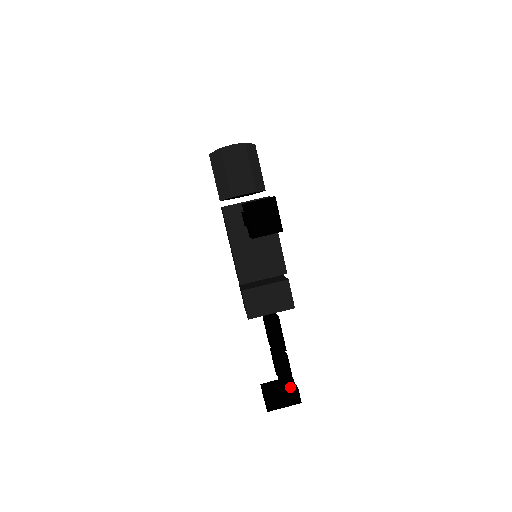
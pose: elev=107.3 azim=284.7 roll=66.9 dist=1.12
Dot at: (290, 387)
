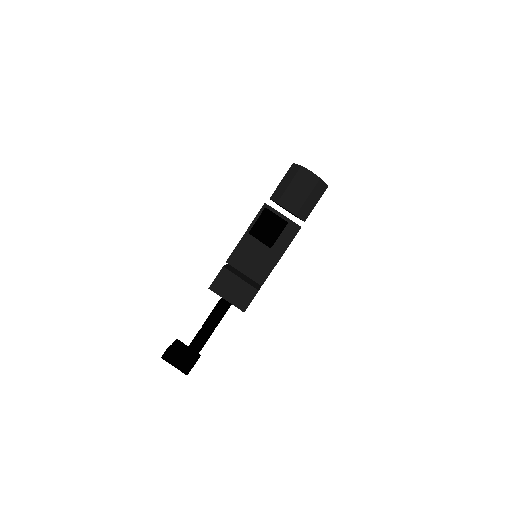
Dot at: (191, 359)
